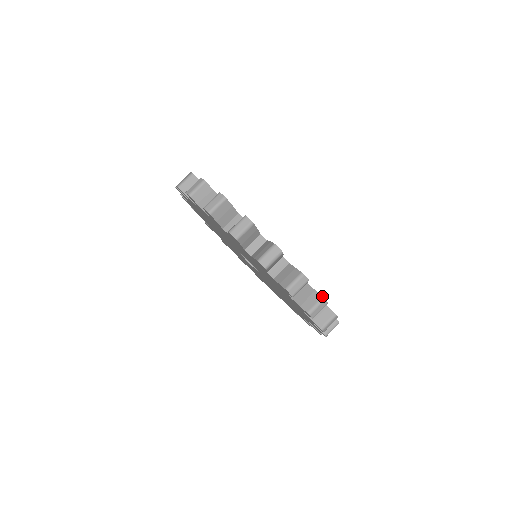
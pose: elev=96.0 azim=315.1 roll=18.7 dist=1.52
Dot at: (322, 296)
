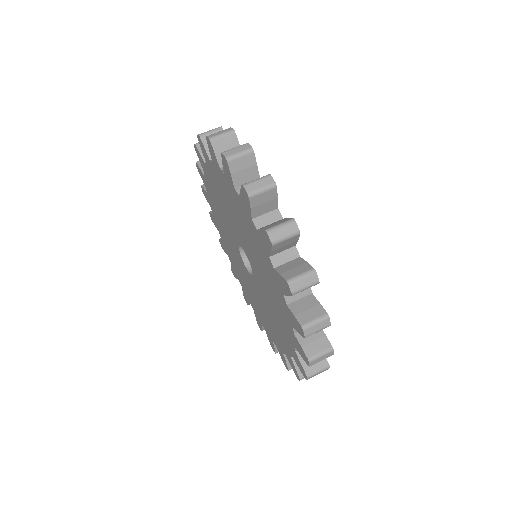
Dot at: occluded
